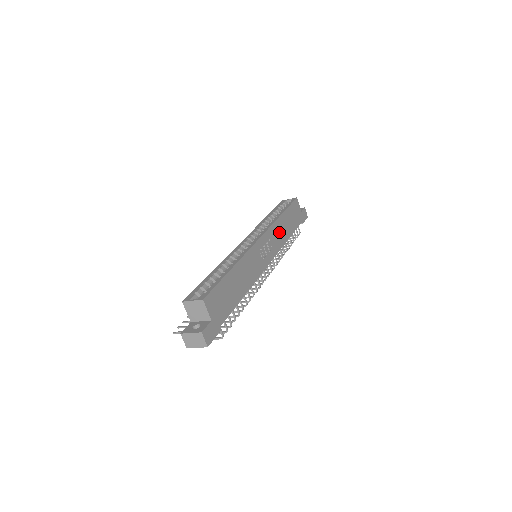
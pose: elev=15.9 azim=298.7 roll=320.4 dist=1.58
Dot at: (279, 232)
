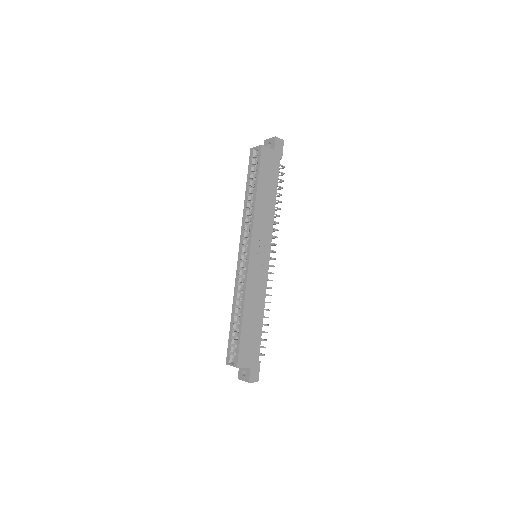
Dot at: (263, 216)
